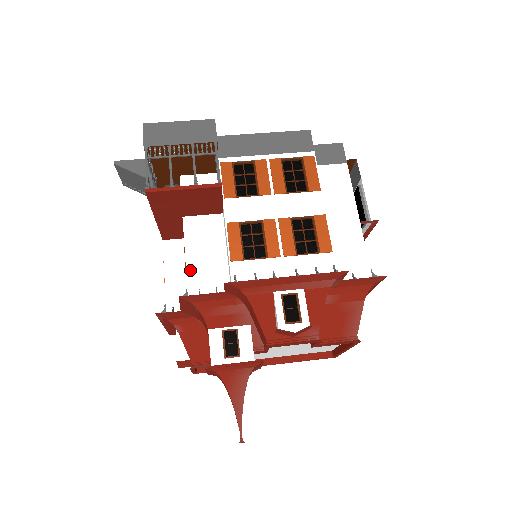
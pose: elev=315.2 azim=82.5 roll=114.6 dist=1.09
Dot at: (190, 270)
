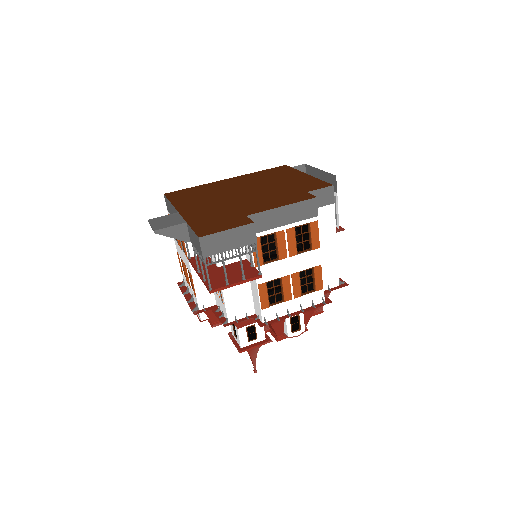
Dot at: (228, 306)
